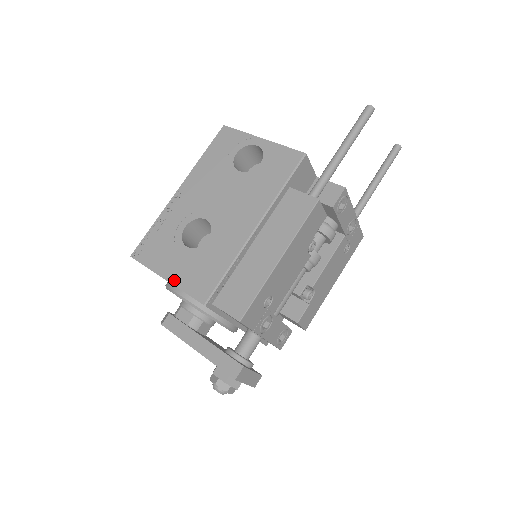
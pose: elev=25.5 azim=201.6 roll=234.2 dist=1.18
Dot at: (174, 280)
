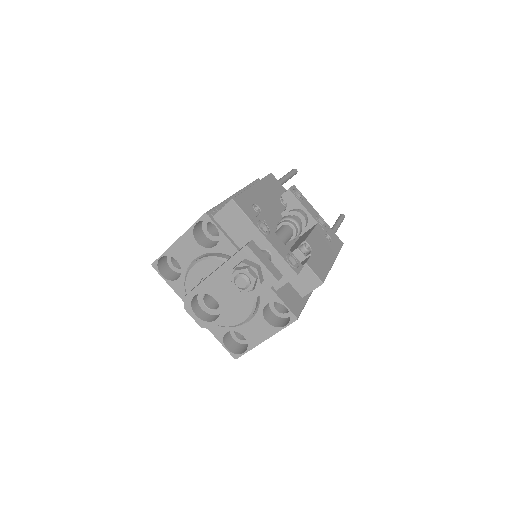
Dot at: (183, 234)
